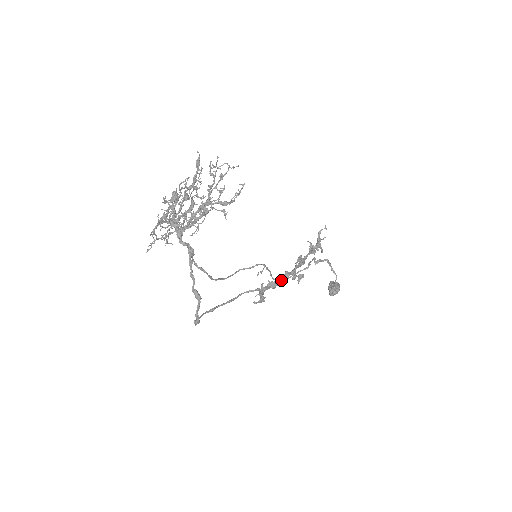
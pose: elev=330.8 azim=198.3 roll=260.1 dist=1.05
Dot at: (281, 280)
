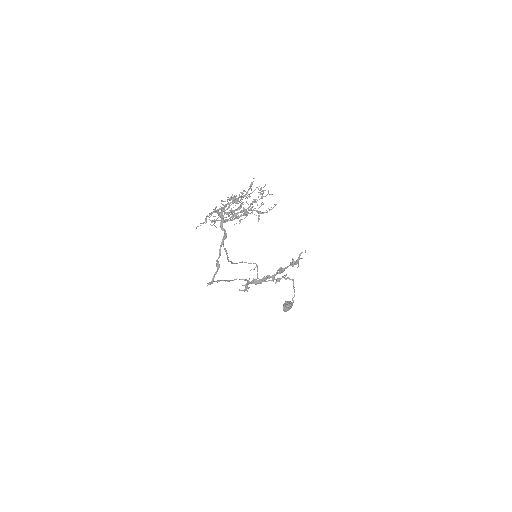
Dot at: (262, 281)
